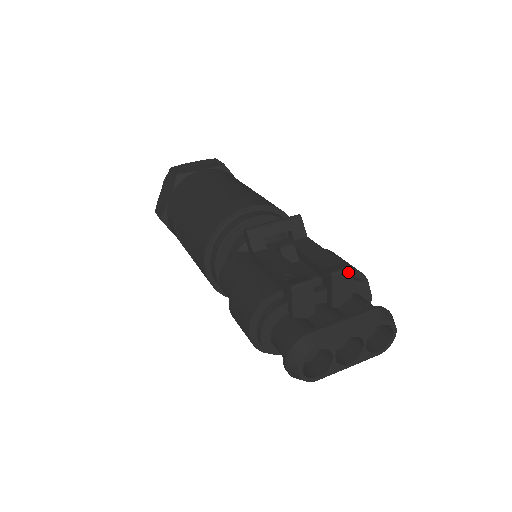
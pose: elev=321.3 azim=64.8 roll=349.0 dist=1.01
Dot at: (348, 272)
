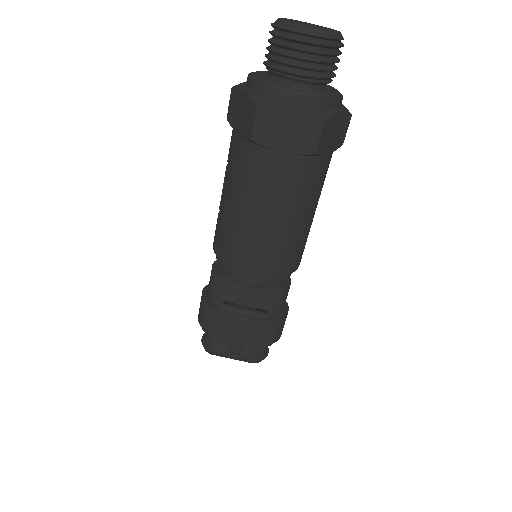
Dot at: (251, 357)
